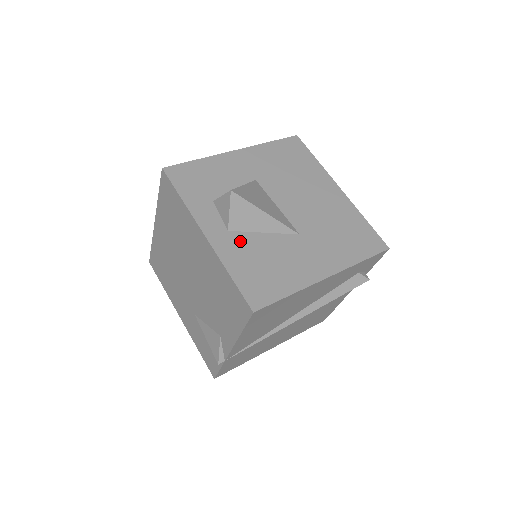
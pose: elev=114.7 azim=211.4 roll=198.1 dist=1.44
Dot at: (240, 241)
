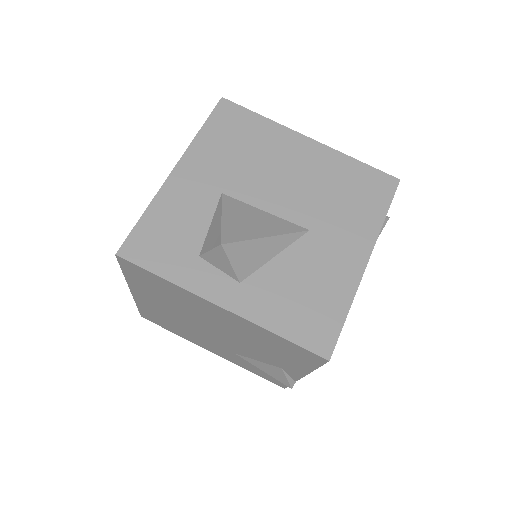
Dot at: (260, 286)
